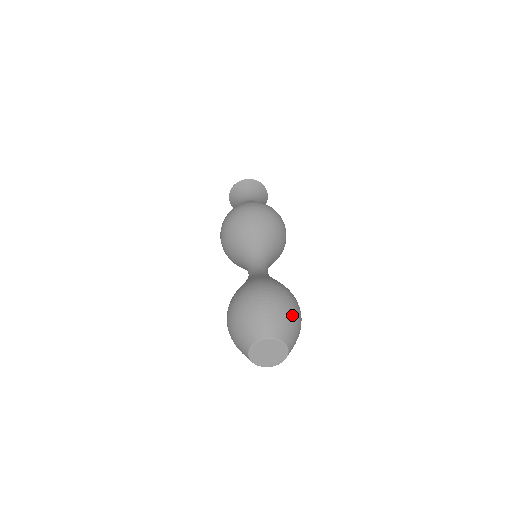
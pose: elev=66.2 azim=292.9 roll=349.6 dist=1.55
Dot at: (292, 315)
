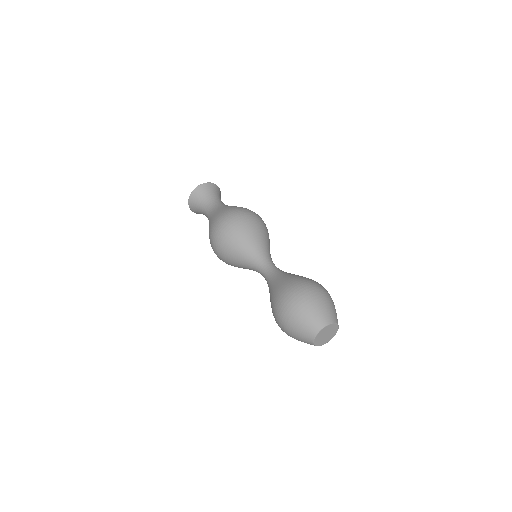
Dot at: (325, 299)
